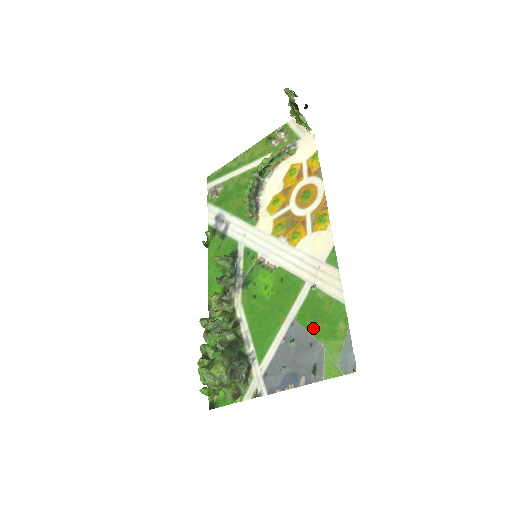
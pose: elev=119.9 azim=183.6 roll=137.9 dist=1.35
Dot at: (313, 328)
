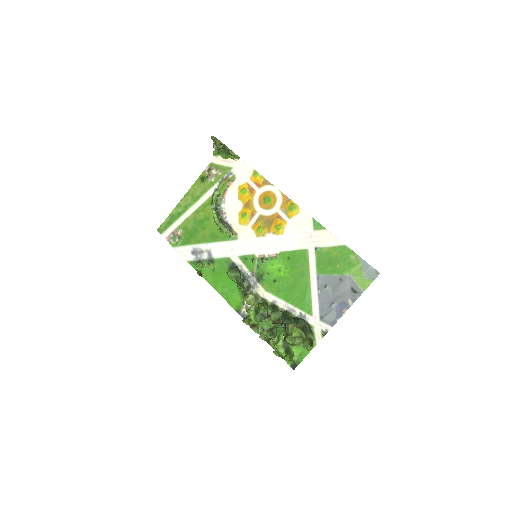
Dot at: (335, 270)
